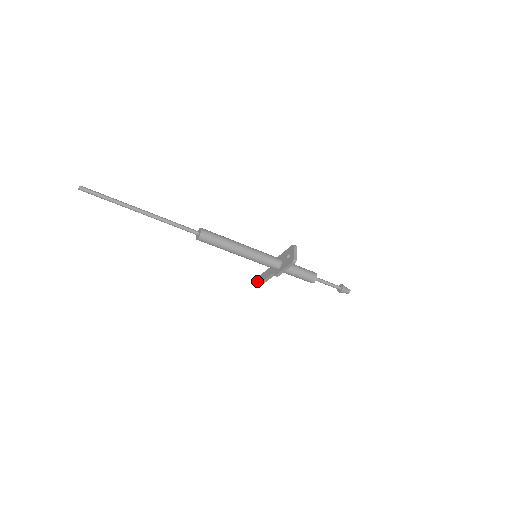
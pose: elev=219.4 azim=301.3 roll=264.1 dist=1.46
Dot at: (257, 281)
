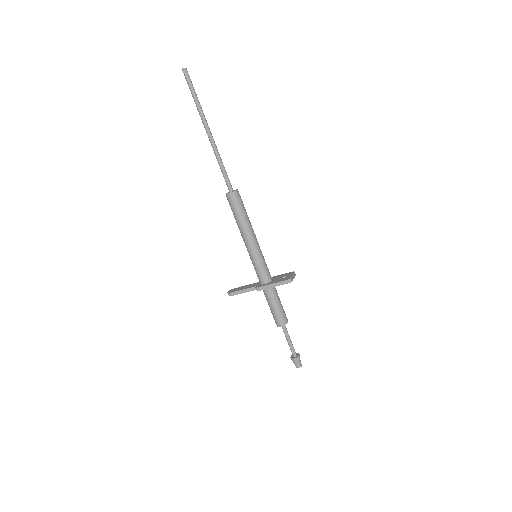
Dot at: (228, 291)
